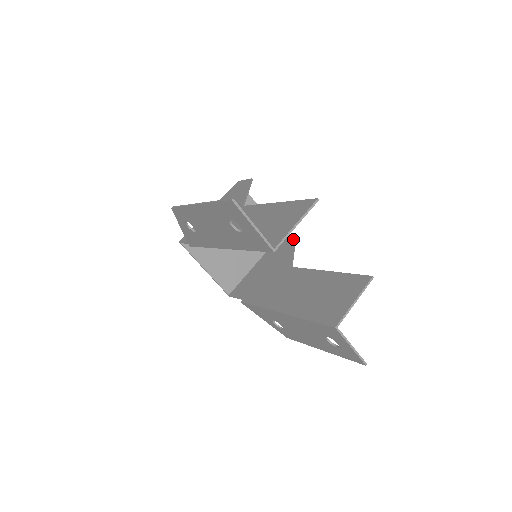
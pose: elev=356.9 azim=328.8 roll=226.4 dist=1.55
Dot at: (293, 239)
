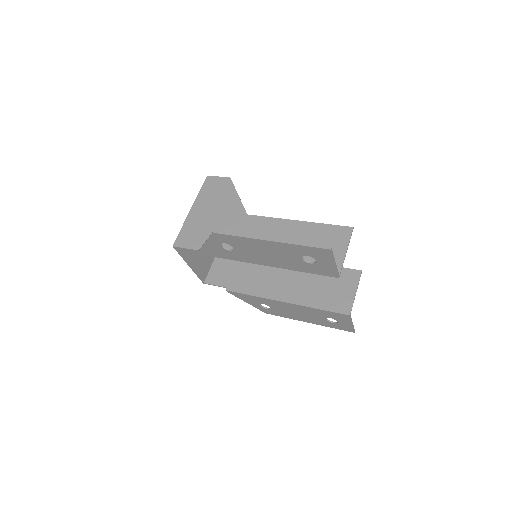
Dot at: occluded
